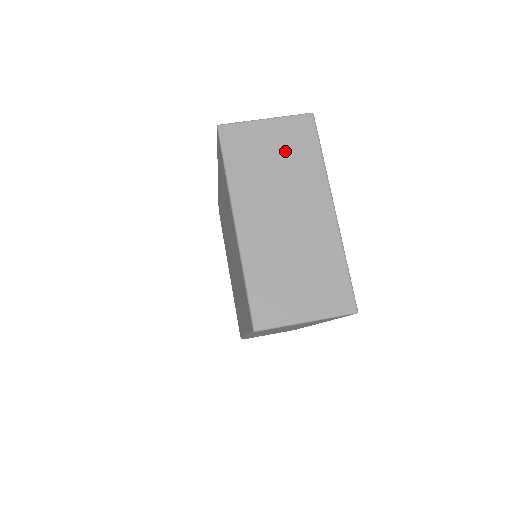
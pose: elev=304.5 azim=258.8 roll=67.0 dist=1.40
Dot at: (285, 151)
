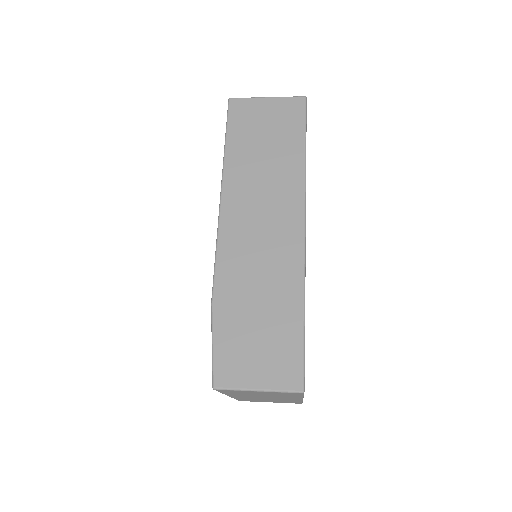
Dot at: occluded
